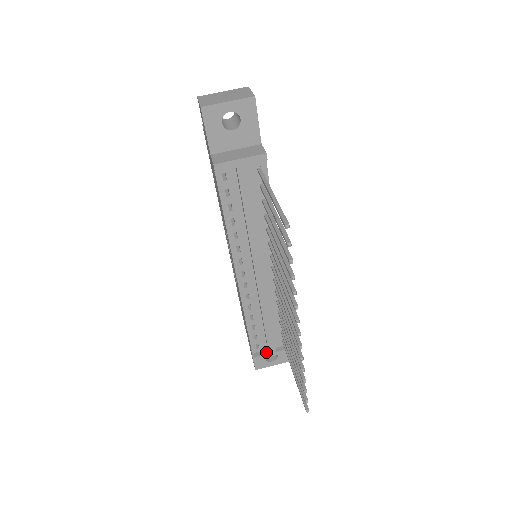
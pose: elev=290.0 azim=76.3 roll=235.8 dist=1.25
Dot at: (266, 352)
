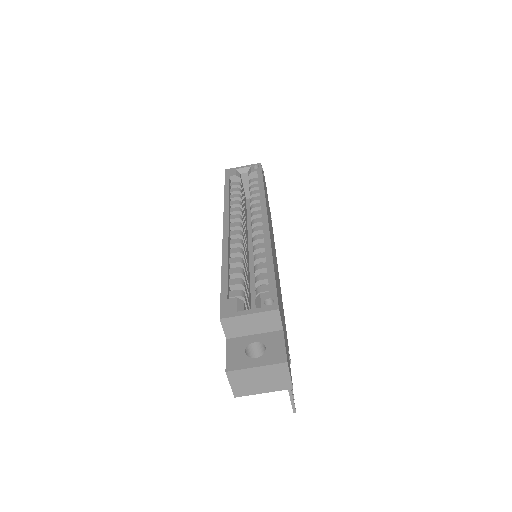
Dot at: occluded
